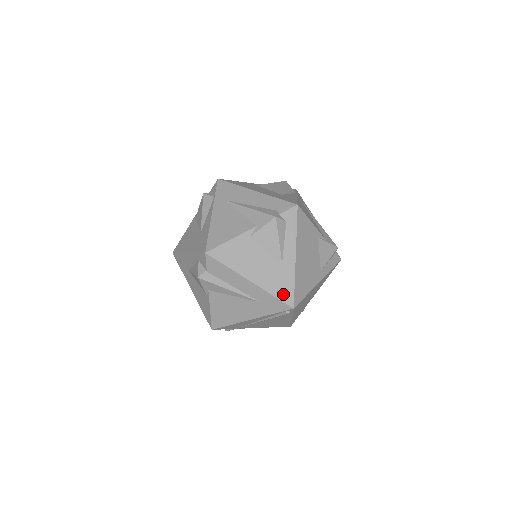
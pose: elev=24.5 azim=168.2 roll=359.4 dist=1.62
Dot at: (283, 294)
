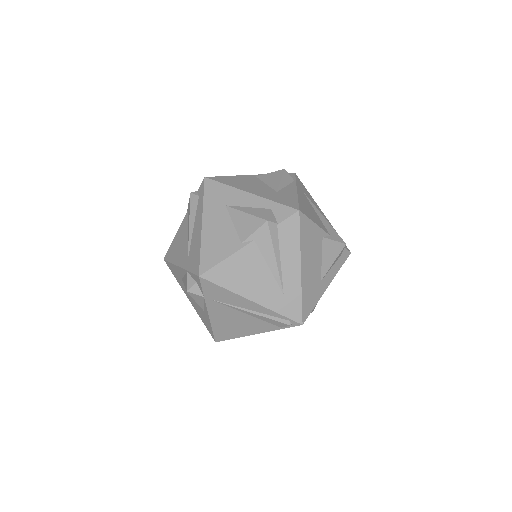
Dot at: (306, 305)
